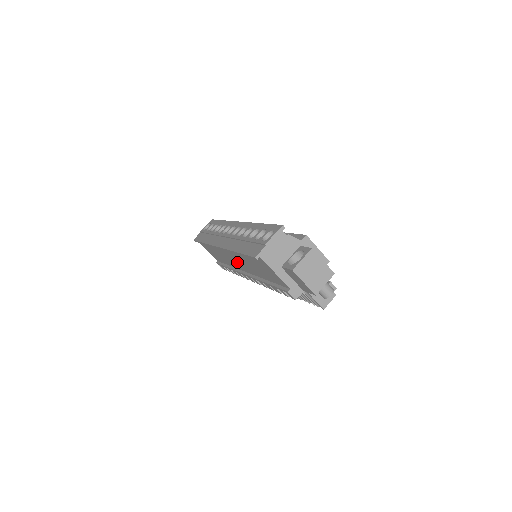
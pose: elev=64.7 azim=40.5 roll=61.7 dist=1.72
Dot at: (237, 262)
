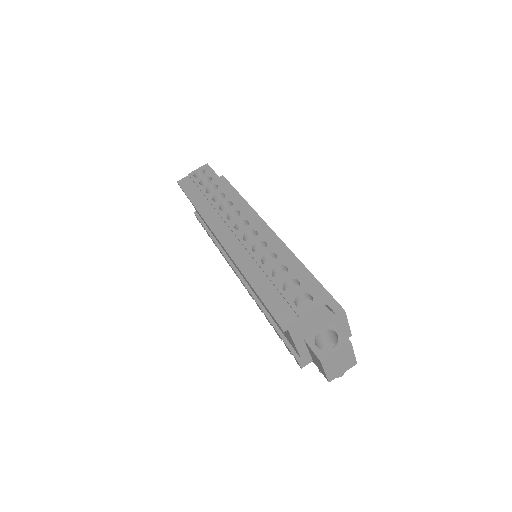
Dot at: occluded
